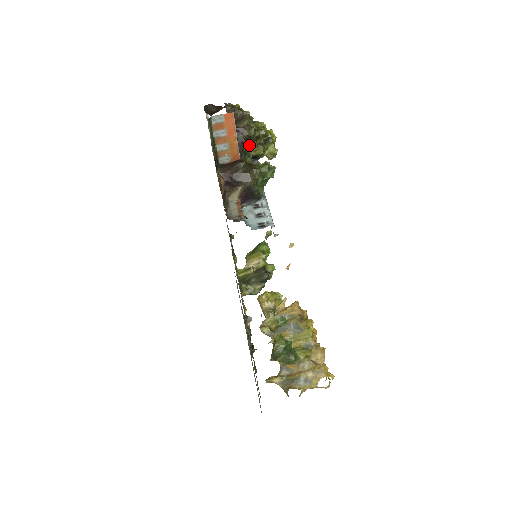
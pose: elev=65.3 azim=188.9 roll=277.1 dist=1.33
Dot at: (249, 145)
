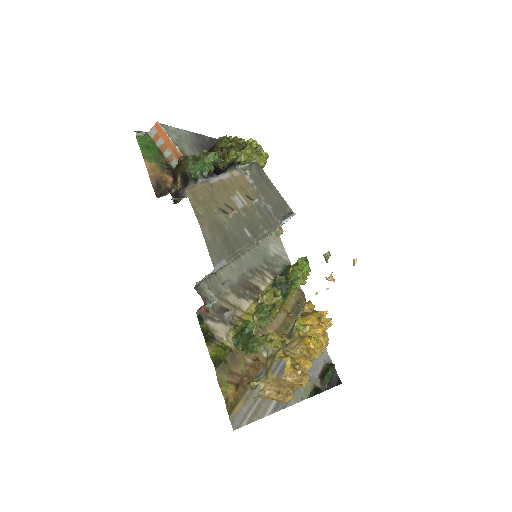
Dot at: (216, 153)
